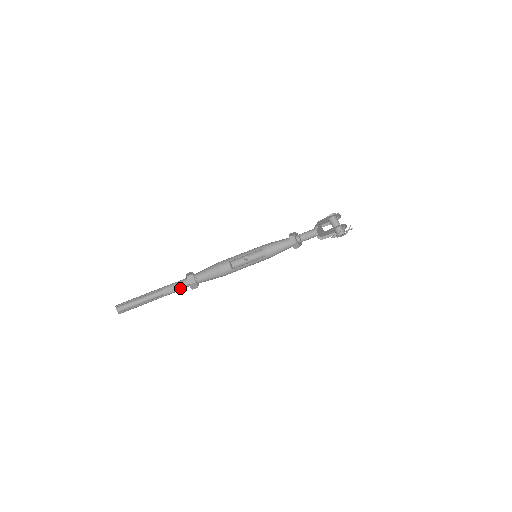
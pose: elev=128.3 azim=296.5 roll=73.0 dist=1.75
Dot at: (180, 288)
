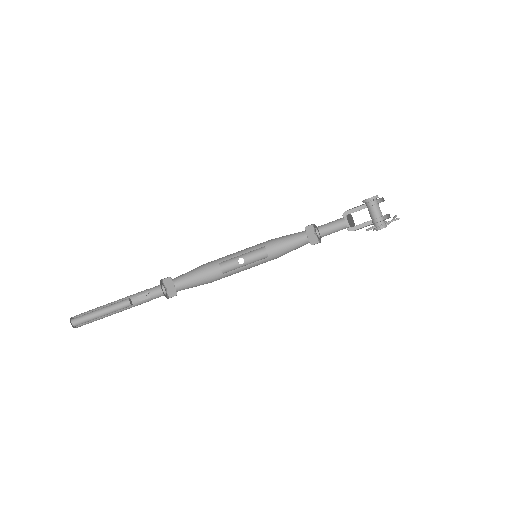
Dot at: (153, 295)
